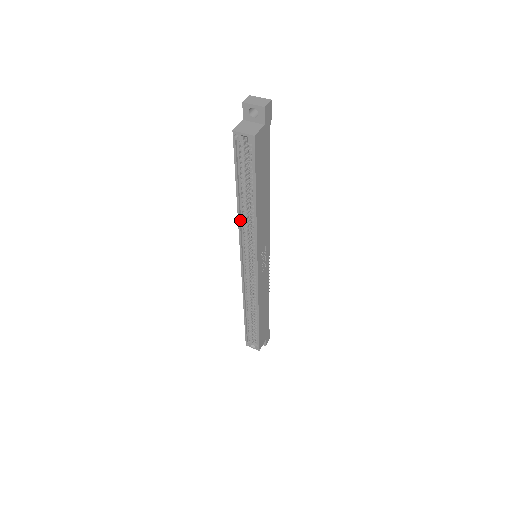
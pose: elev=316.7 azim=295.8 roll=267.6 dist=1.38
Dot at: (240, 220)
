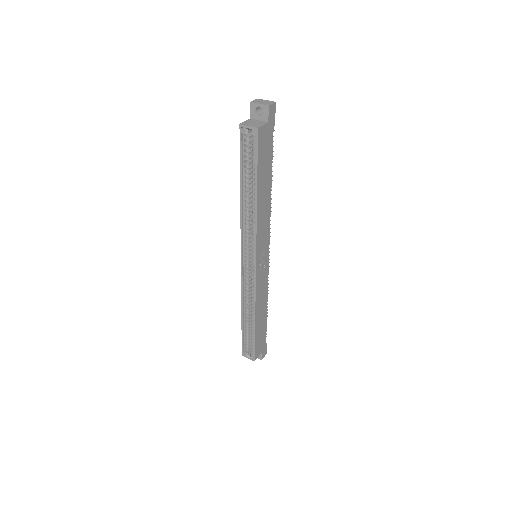
Dot at: (242, 214)
